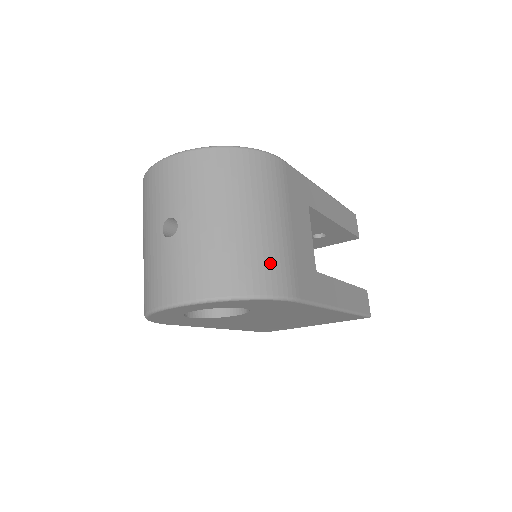
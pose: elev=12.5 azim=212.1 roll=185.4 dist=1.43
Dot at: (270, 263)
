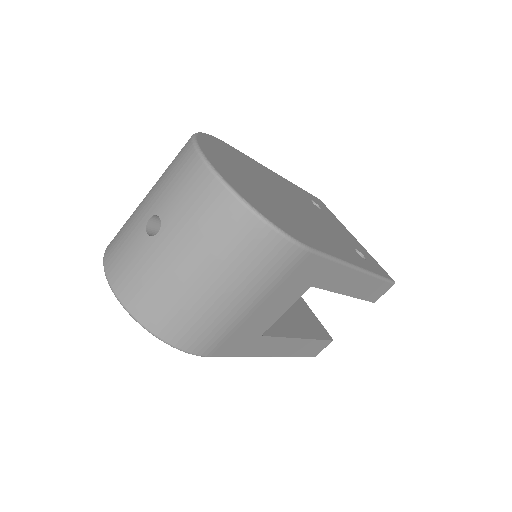
Dot at: (200, 327)
